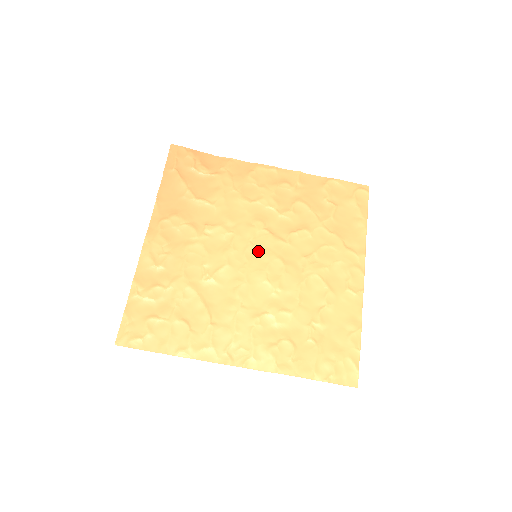
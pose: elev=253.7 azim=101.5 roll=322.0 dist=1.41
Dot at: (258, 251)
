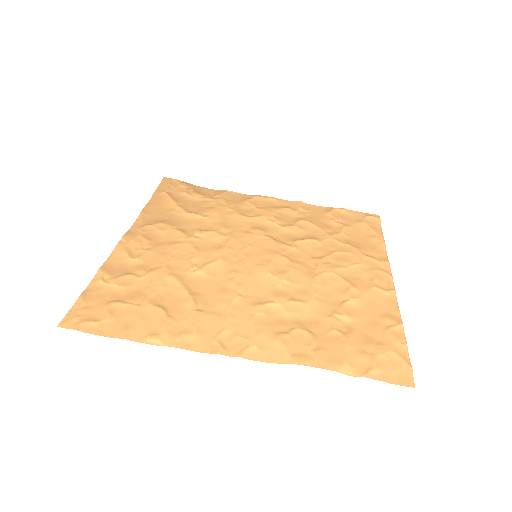
Dot at: (258, 251)
